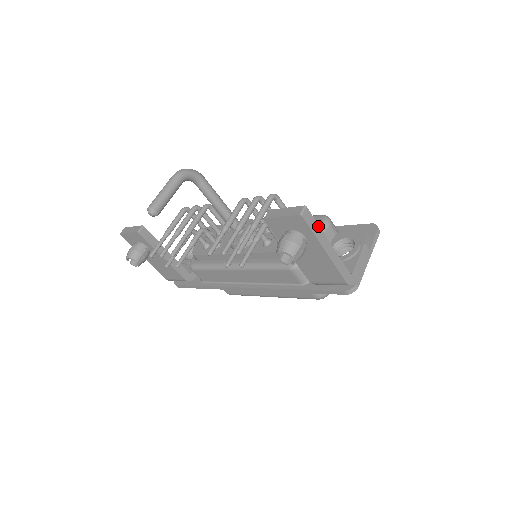
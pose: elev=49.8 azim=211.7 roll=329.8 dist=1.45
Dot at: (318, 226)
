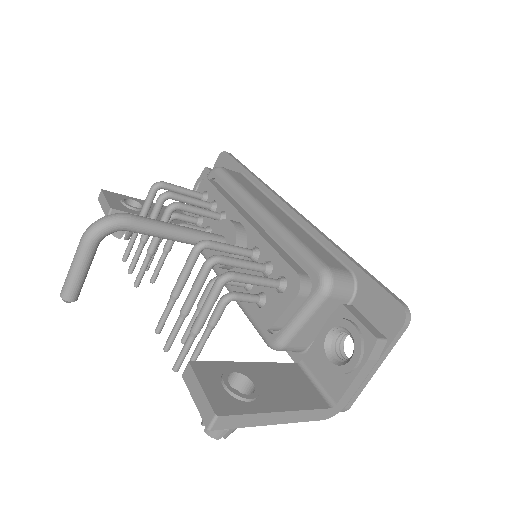
Dot at: (251, 415)
